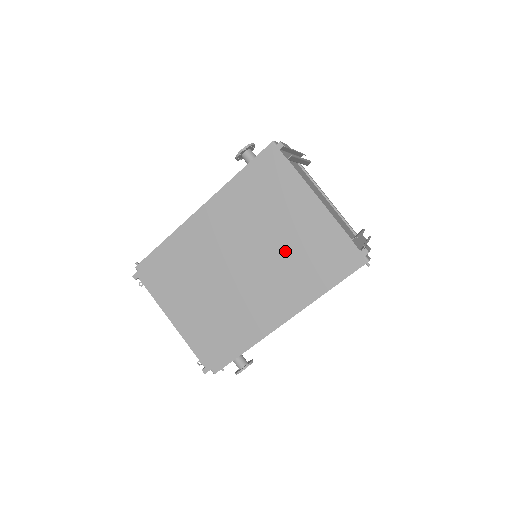
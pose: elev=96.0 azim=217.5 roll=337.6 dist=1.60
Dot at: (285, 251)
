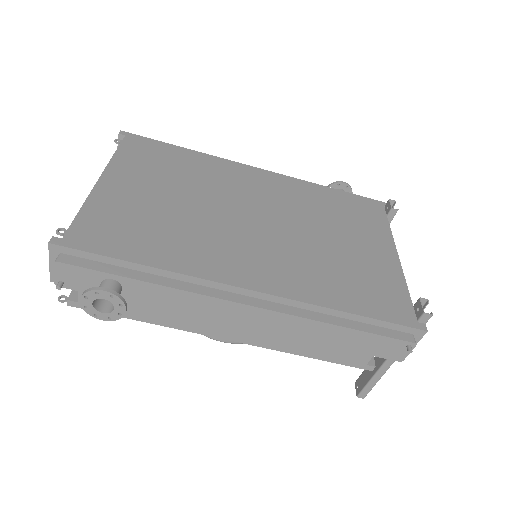
Dot at: (323, 252)
